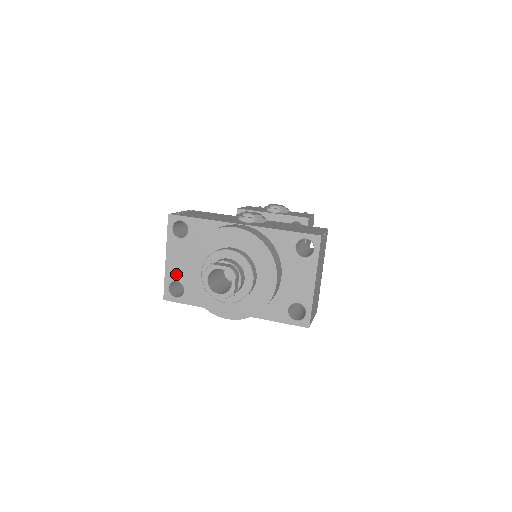
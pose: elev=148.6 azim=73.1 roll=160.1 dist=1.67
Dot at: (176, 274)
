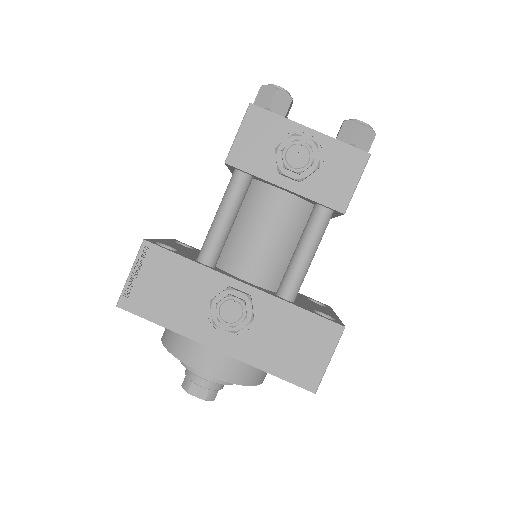
Dot at: occluded
